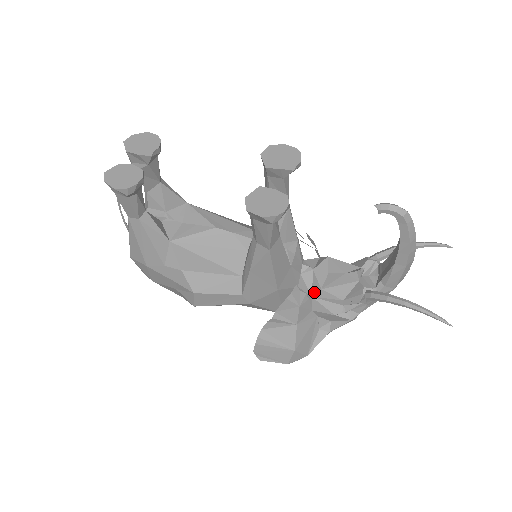
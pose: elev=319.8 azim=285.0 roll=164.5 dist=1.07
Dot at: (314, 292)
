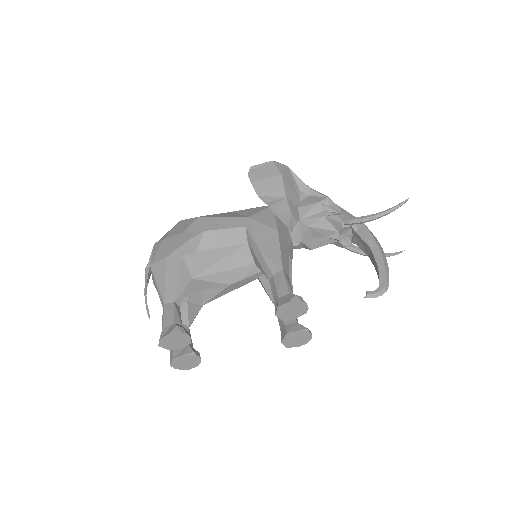
Dot at: (305, 248)
